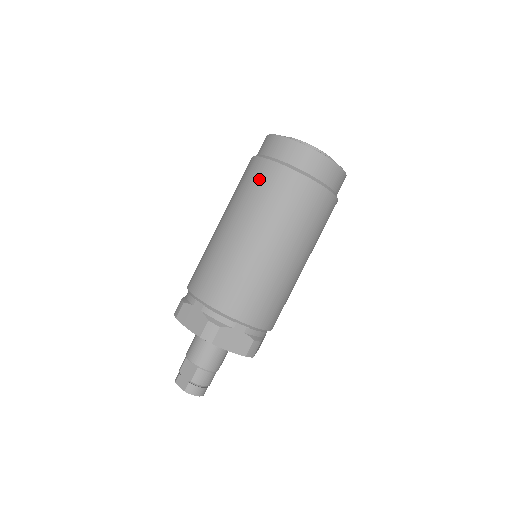
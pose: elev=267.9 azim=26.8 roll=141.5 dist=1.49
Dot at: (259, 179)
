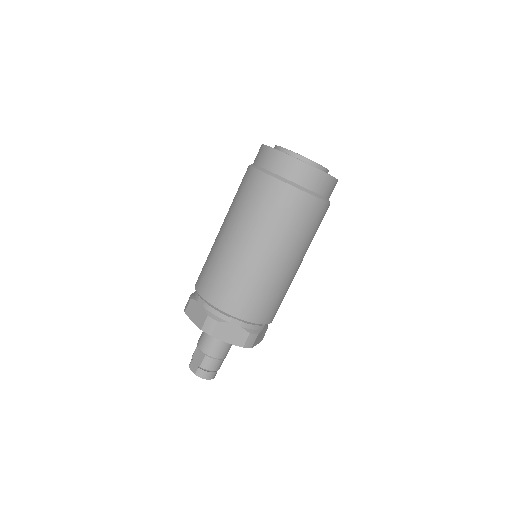
Dot at: (250, 188)
